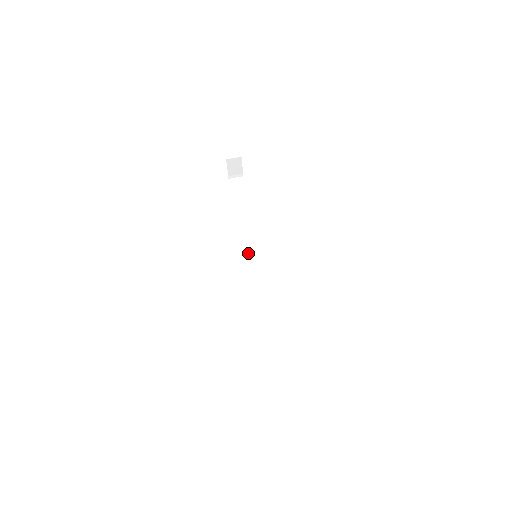
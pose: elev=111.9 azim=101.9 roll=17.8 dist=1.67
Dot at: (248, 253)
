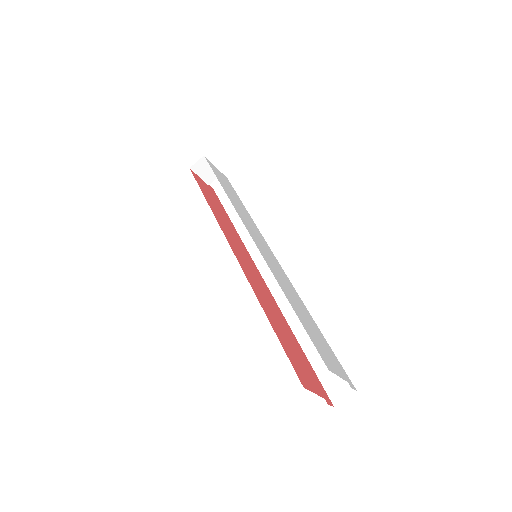
Dot at: (255, 258)
